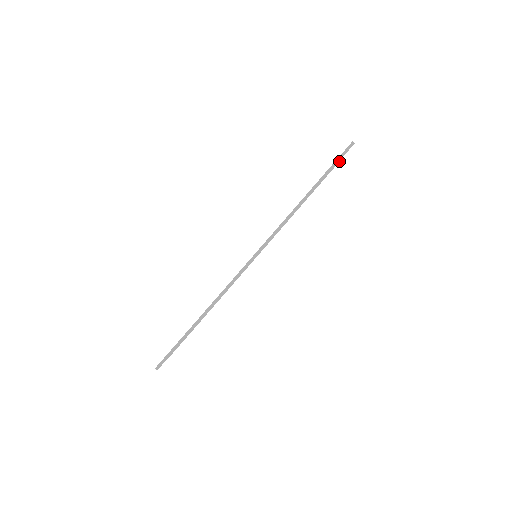
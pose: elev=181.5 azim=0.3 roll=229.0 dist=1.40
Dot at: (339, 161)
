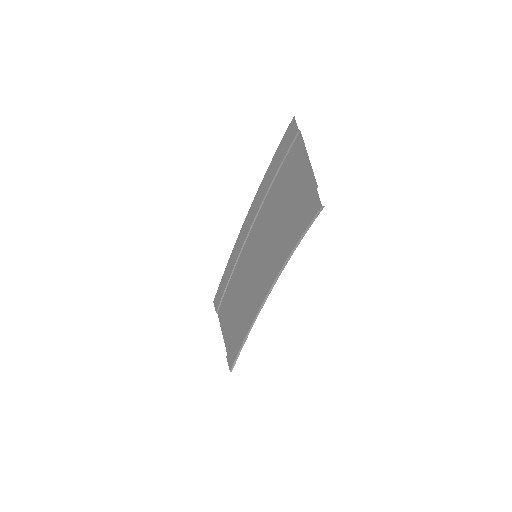
Dot at: (297, 135)
